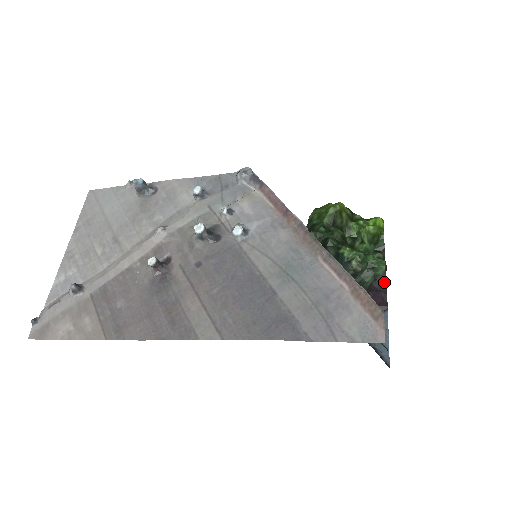
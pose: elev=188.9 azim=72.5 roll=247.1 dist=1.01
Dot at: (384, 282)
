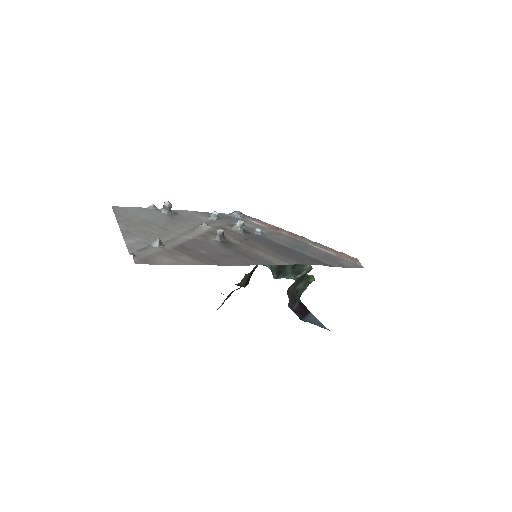
Dot at: (300, 301)
